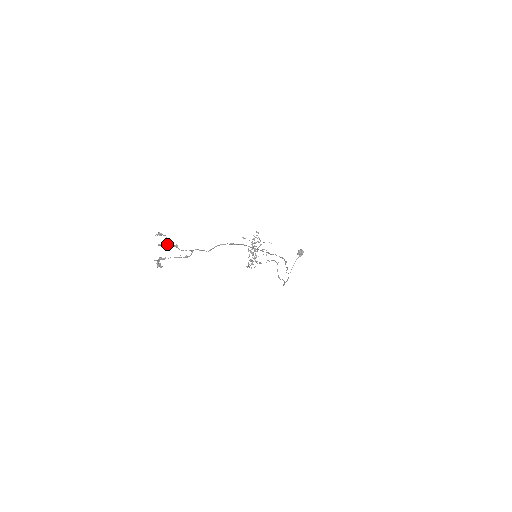
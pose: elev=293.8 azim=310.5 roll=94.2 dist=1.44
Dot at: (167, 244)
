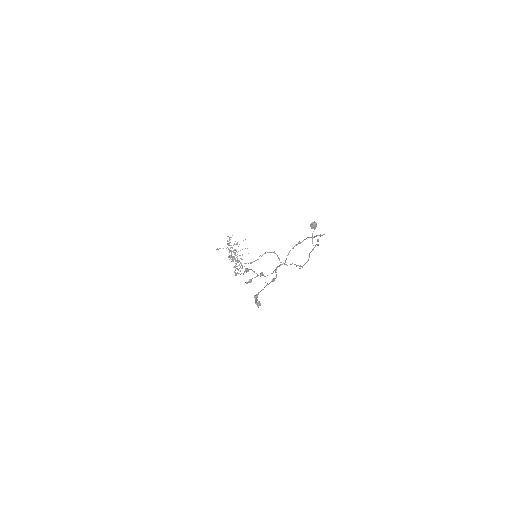
Dot at: (254, 277)
